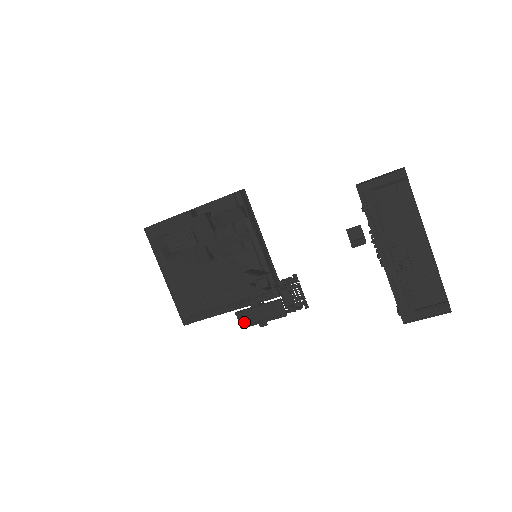
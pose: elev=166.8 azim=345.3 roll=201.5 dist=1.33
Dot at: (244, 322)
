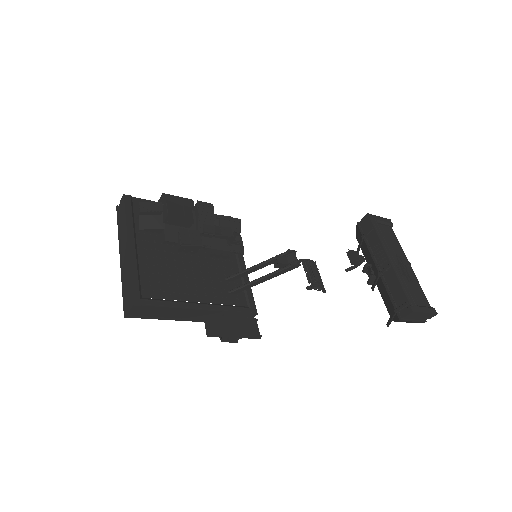
Dot at: (213, 329)
